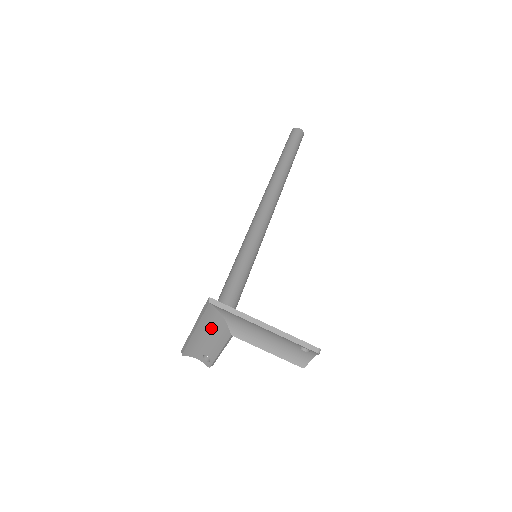
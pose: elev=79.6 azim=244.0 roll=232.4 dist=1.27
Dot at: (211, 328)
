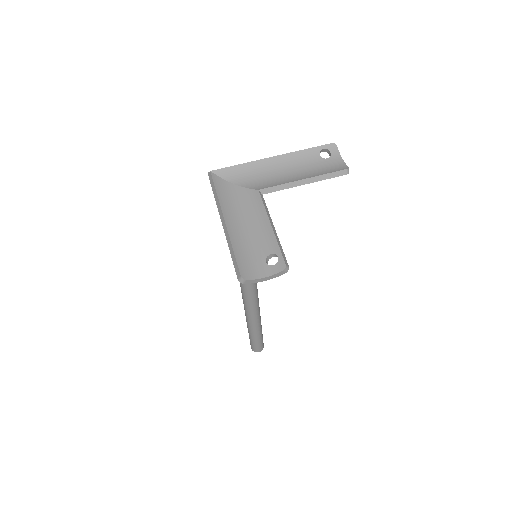
Dot at: (238, 209)
